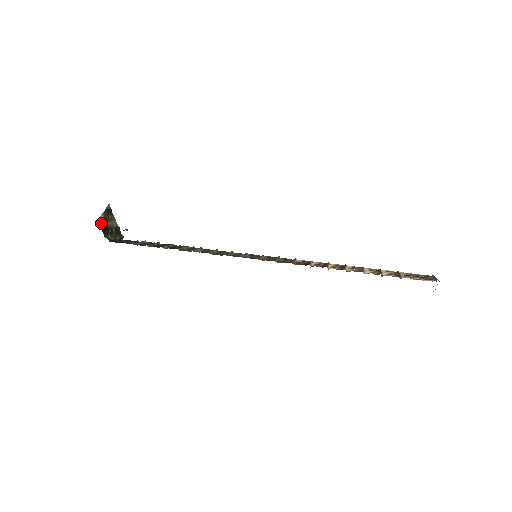
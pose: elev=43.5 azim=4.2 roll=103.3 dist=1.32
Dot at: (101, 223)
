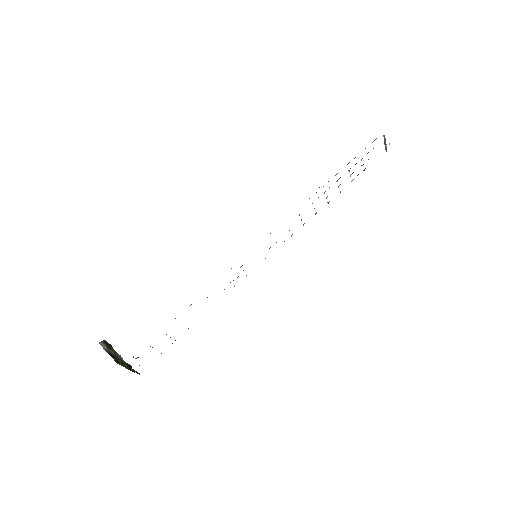
Dot at: (104, 349)
